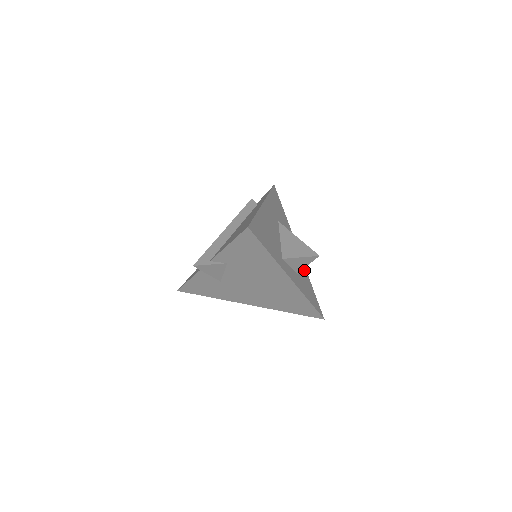
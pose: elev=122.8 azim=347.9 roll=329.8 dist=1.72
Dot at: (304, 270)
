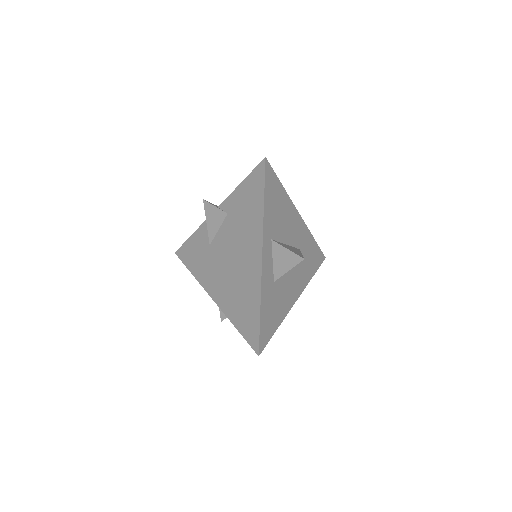
Dot at: (284, 308)
